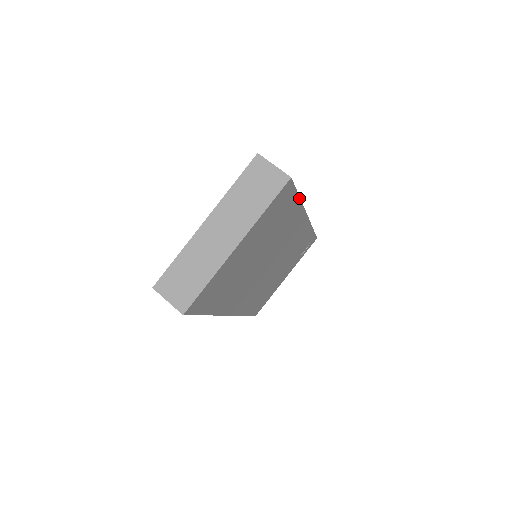
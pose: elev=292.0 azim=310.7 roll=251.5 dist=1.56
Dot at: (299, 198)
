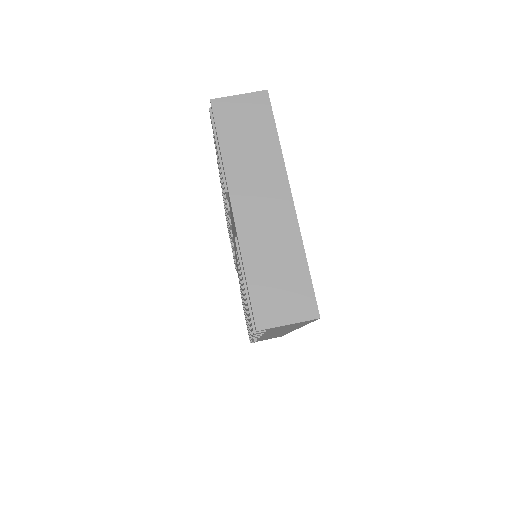
Dot at: occluded
